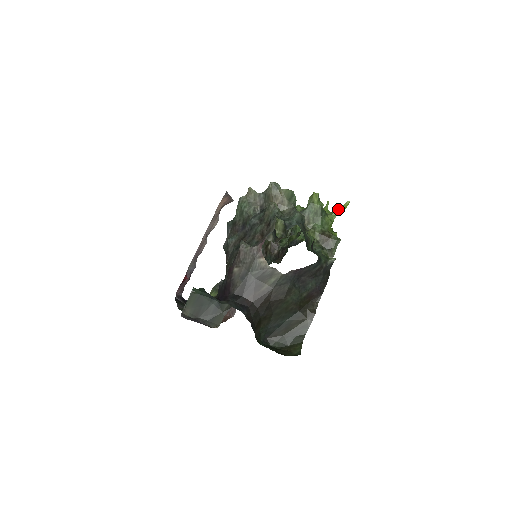
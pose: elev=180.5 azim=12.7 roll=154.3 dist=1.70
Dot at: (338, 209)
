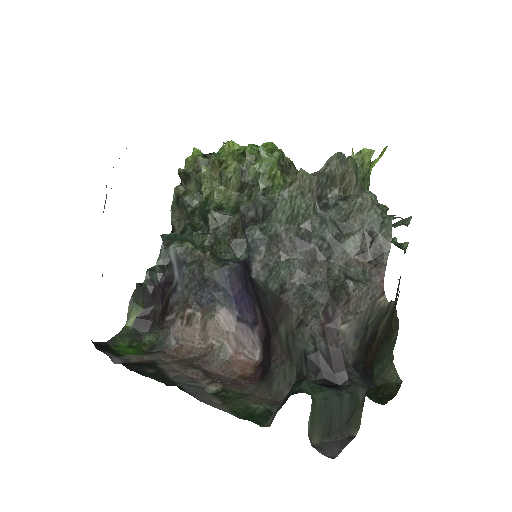
Dot at: (374, 161)
